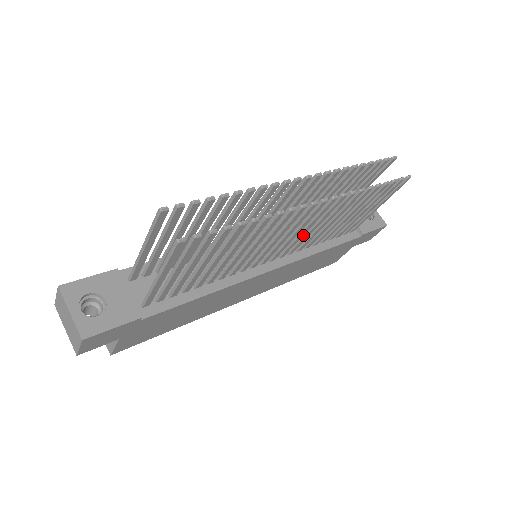
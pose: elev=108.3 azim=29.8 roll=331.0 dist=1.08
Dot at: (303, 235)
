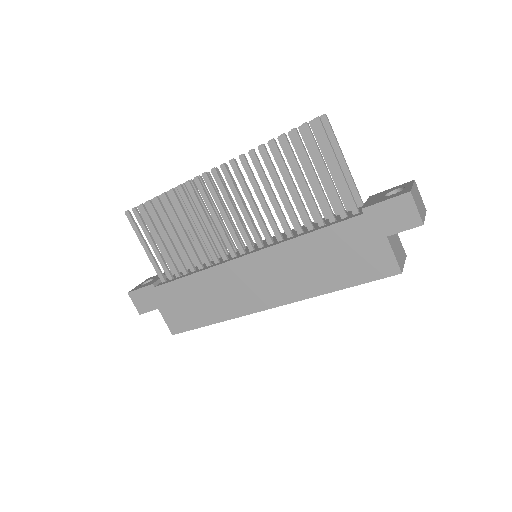
Dot at: (256, 217)
